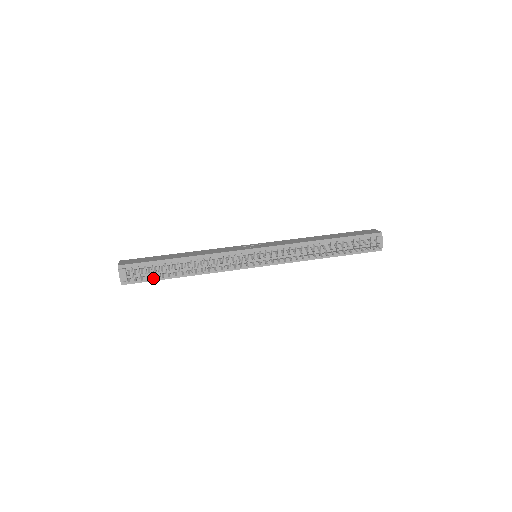
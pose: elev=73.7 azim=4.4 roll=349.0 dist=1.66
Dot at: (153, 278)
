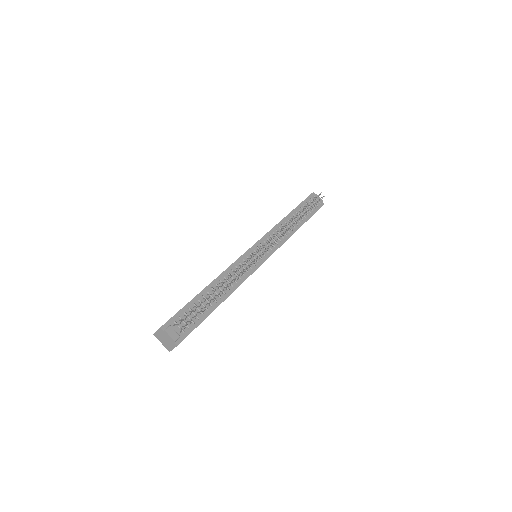
Dot at: (199, 320)
